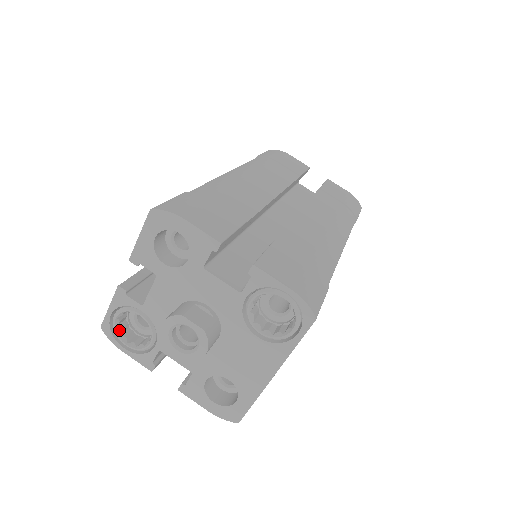
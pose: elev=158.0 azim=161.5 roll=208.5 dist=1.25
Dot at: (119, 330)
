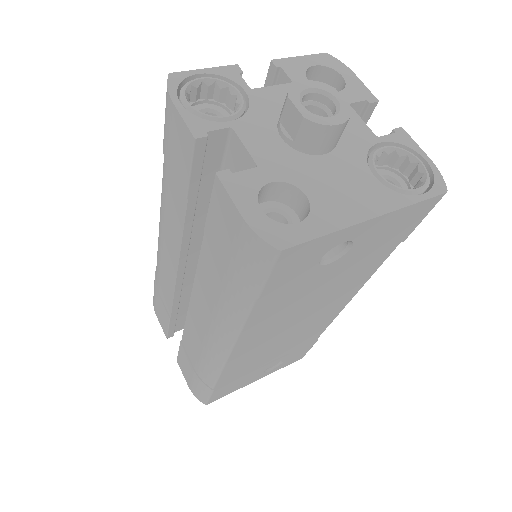
Dot at: (189, 91)
